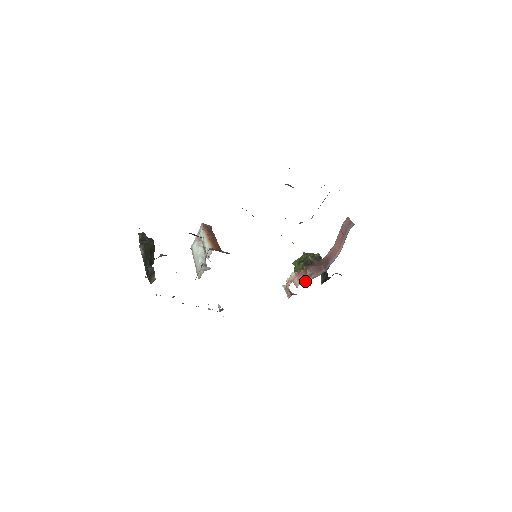
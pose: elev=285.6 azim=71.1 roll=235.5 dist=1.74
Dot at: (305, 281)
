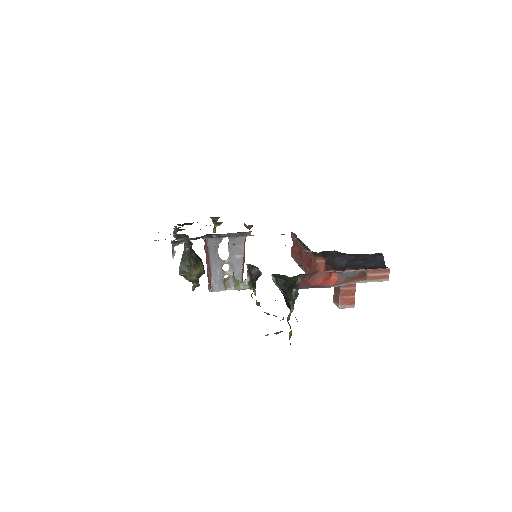
Dot at: occluded
